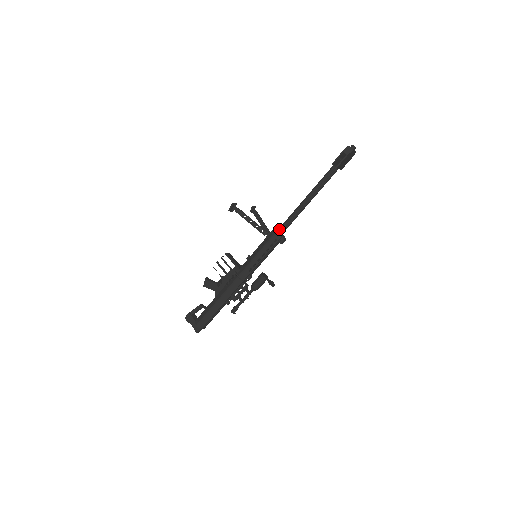
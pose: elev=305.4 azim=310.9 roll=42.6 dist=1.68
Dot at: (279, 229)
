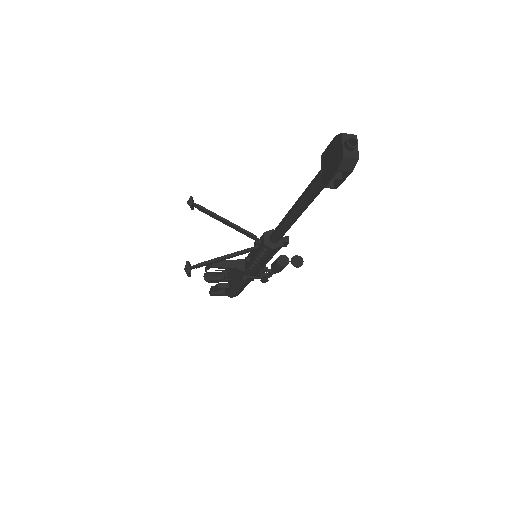
Dot at: (273, 242)
